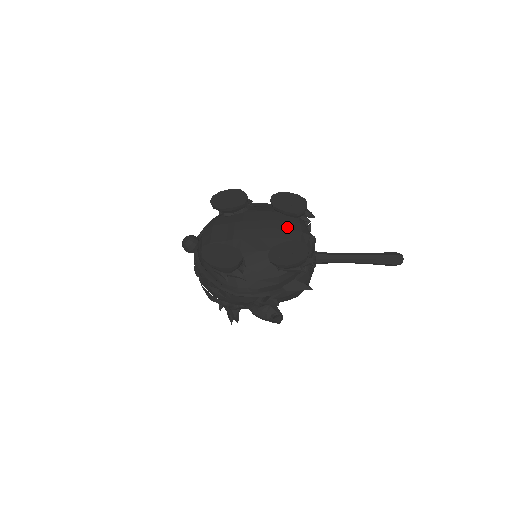
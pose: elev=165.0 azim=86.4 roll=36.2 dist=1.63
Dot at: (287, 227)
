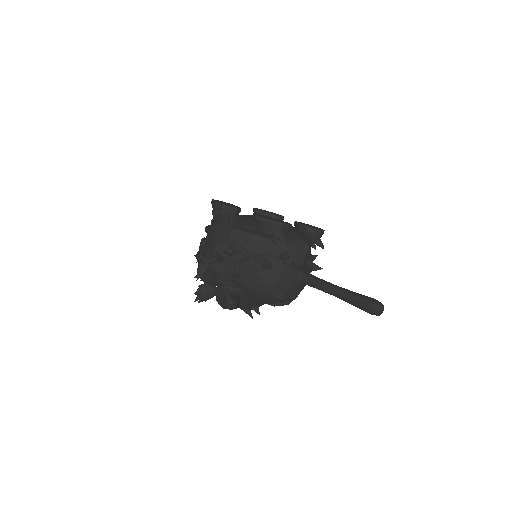
Dot at: (291, 227)
